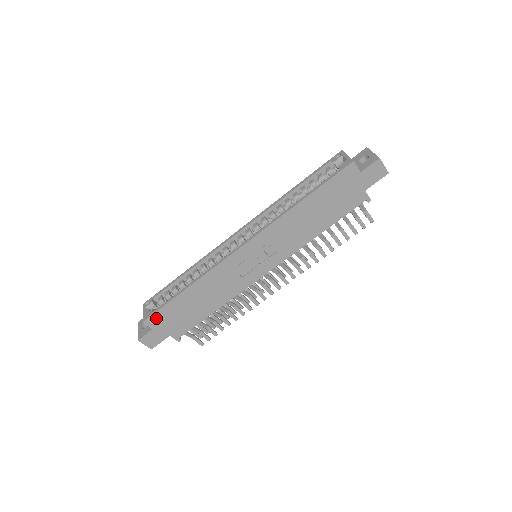
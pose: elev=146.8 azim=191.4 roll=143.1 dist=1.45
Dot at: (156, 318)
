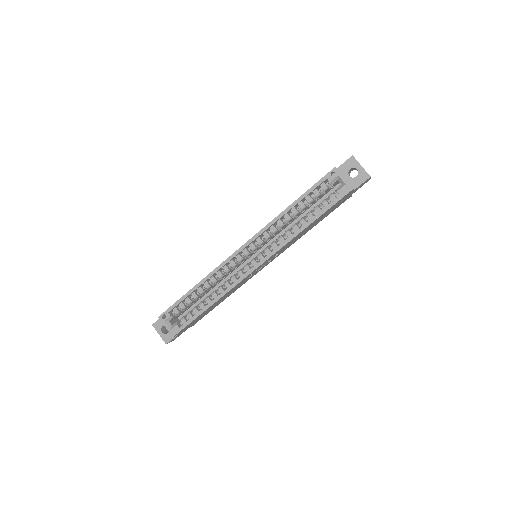
Dot at: occluded
